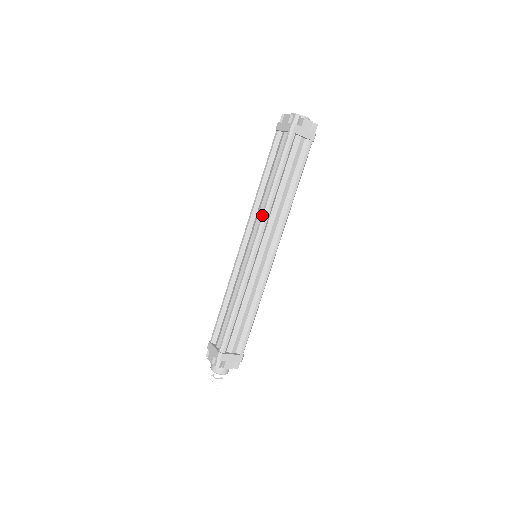
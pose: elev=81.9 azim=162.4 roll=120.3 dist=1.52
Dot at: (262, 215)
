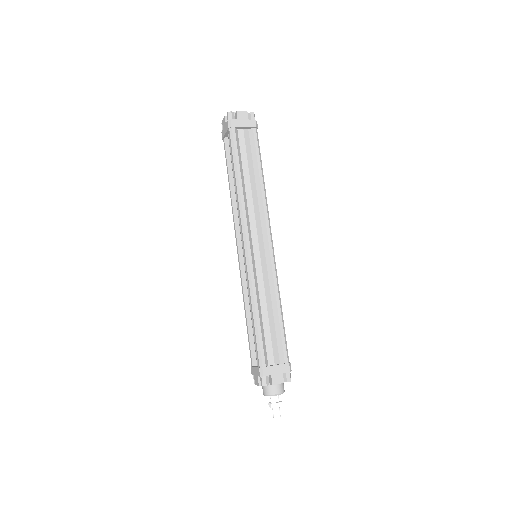
Dot at: (239, 211)
